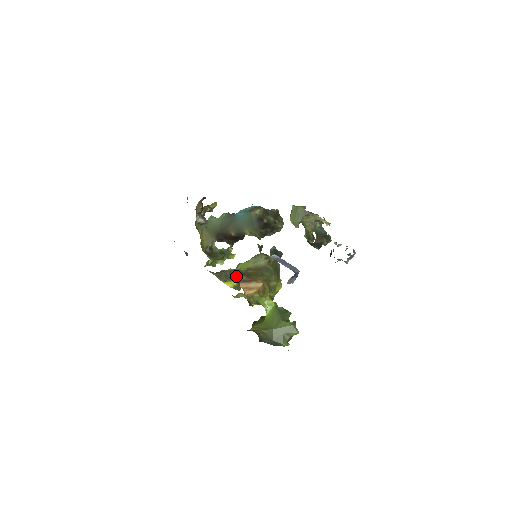
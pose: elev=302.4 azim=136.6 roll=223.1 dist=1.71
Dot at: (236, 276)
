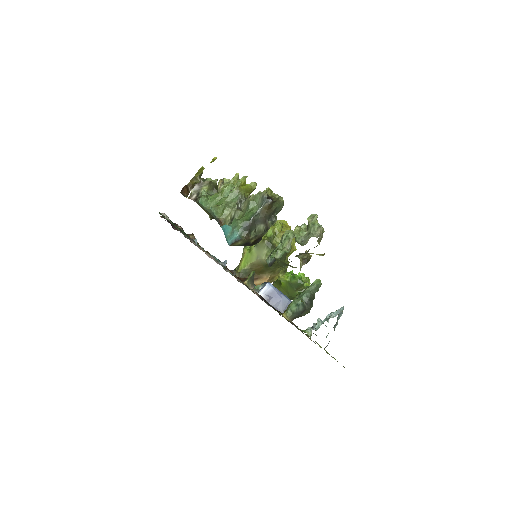
Dot at: occluded
